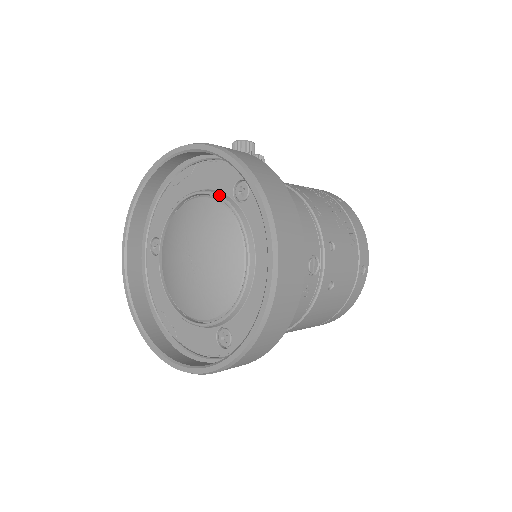
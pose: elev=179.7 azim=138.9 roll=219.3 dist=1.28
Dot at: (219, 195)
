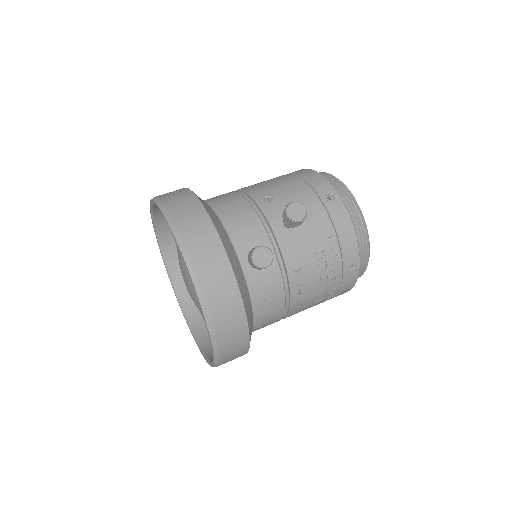
Dot at: occluded
